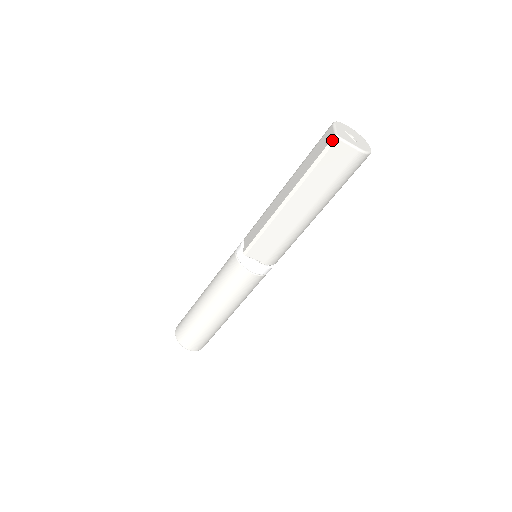
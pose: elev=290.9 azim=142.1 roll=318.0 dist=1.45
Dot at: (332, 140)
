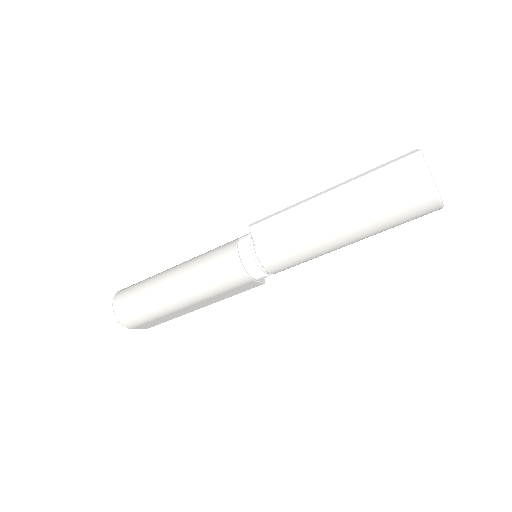
Dot at: (412, 151)
